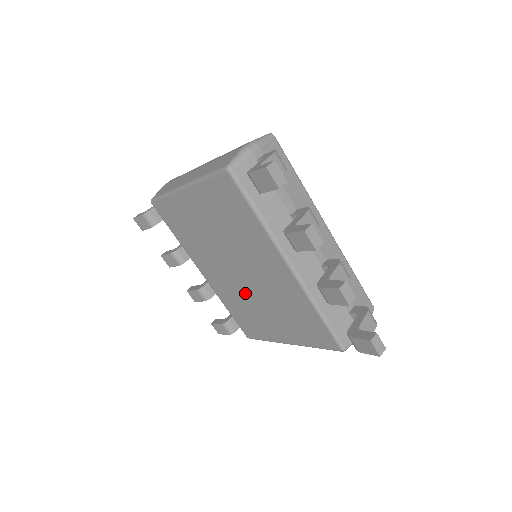
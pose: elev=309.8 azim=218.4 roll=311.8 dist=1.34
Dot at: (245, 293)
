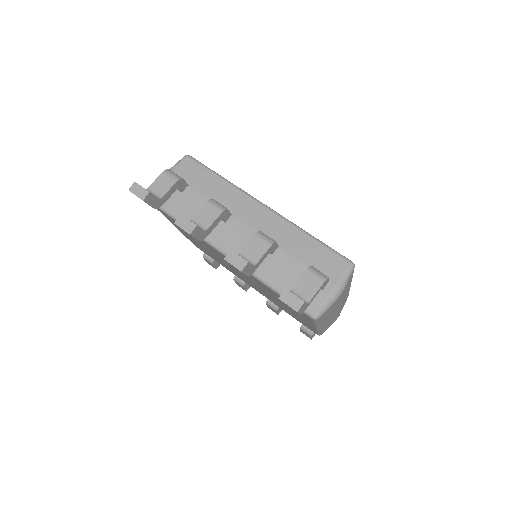
Dot at: (264, 292)
